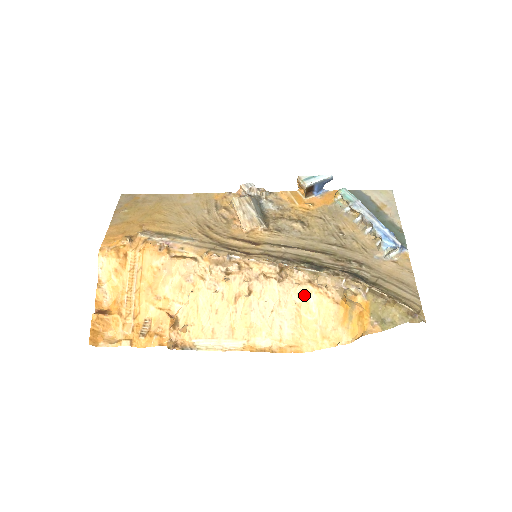
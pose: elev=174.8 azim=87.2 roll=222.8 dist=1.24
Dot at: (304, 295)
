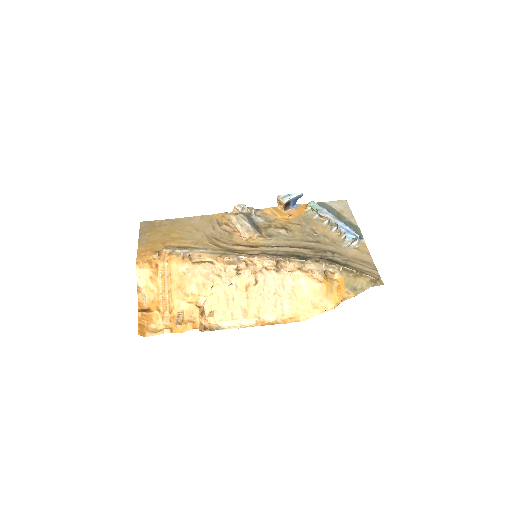
Dot at: (296, 279)
